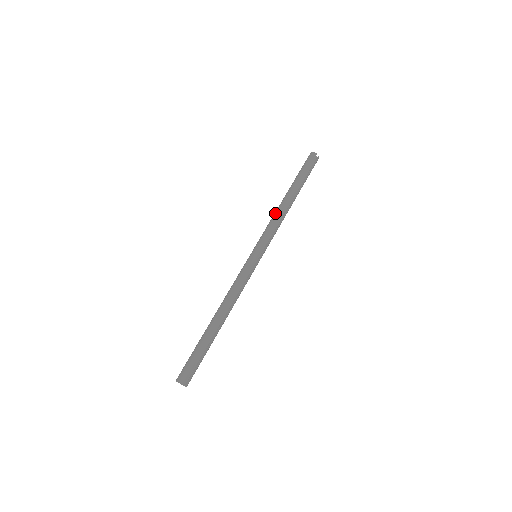
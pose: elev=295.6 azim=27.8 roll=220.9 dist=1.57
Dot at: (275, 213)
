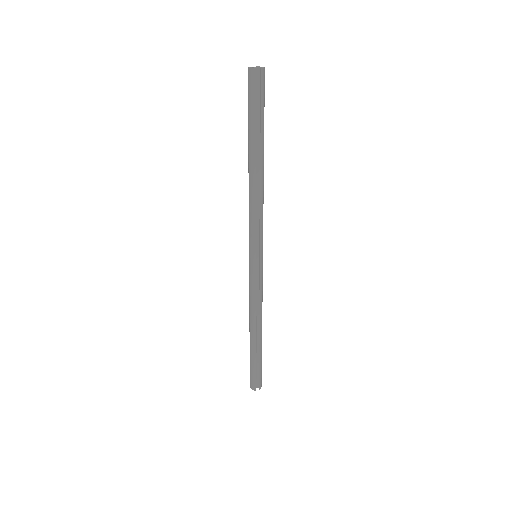
Dot at: occluded
